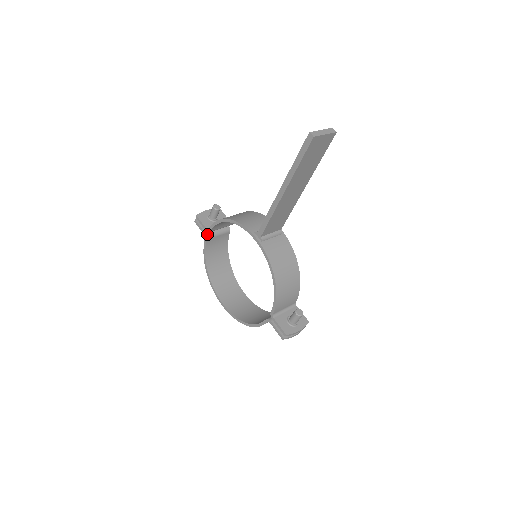
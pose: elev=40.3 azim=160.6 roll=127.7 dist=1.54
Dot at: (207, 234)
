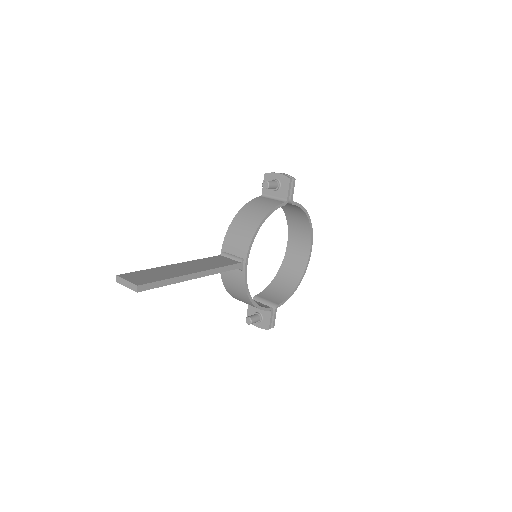
Dot at: occluded
